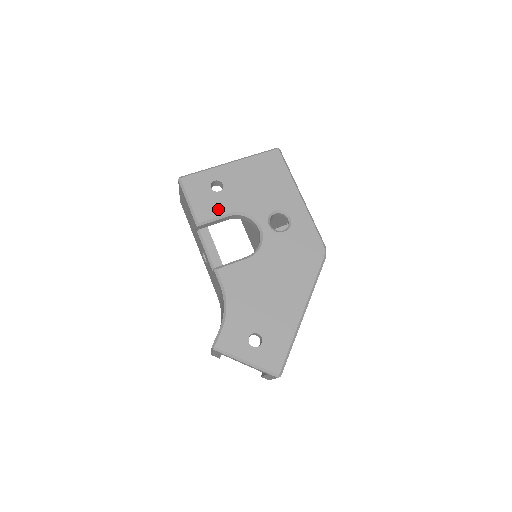
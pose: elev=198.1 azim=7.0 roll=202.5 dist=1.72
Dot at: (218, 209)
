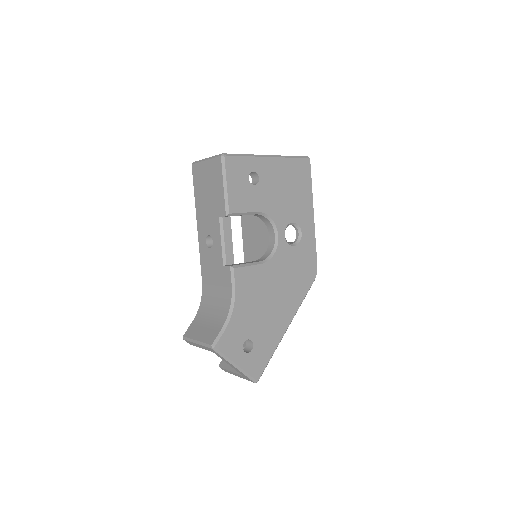
Dot at: (249, 204)
